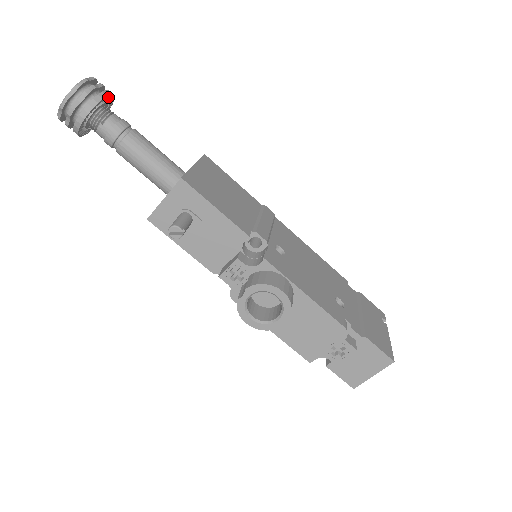
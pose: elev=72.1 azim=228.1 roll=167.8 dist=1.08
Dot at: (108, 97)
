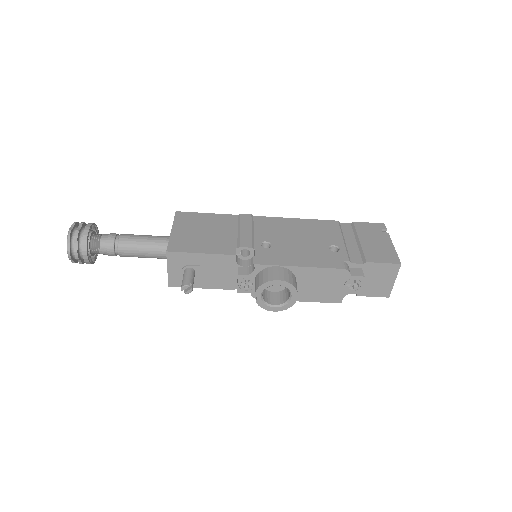
Dot at: (90, 229)
